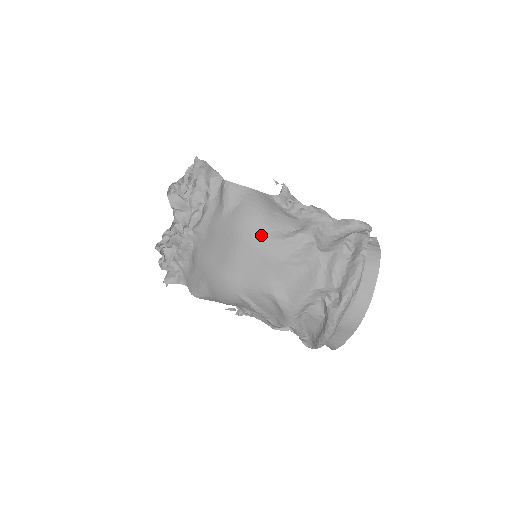
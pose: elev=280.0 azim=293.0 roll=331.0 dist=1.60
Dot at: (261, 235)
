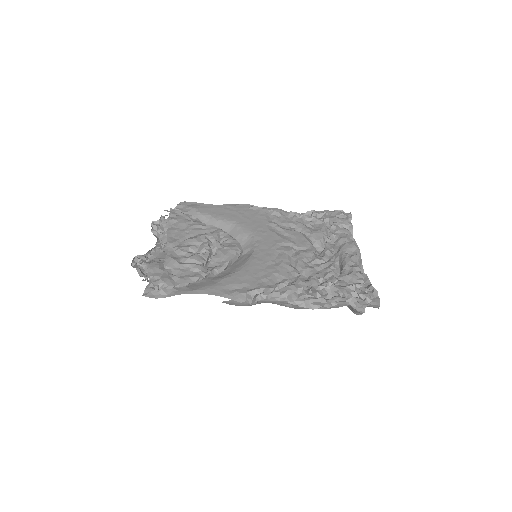
Dot at: occluded
